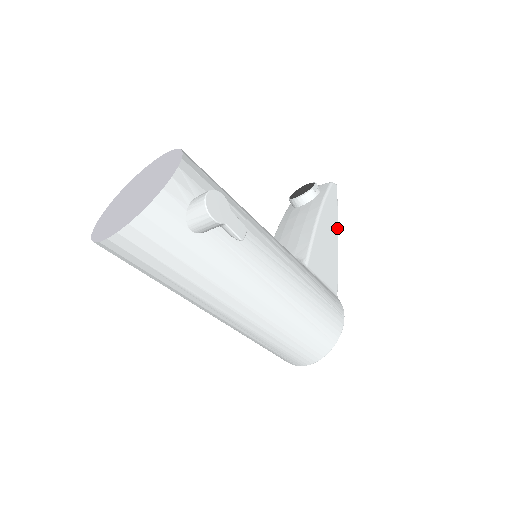
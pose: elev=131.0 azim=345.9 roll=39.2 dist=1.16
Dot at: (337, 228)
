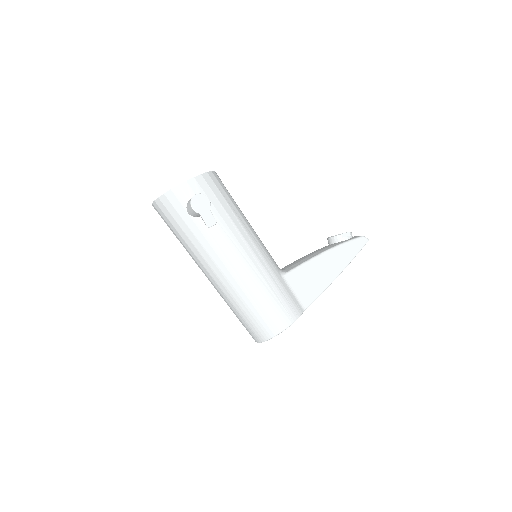
Dot at: (343, 268)
